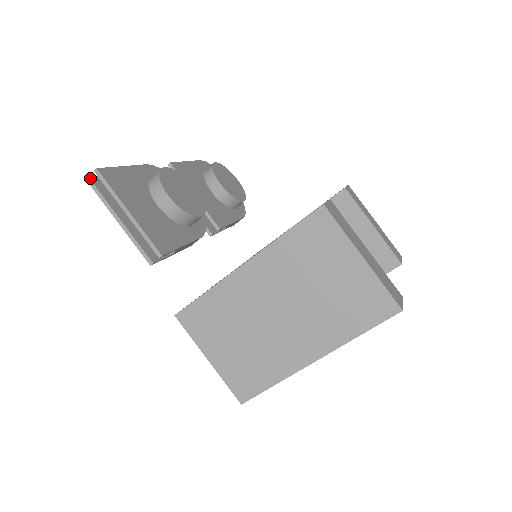
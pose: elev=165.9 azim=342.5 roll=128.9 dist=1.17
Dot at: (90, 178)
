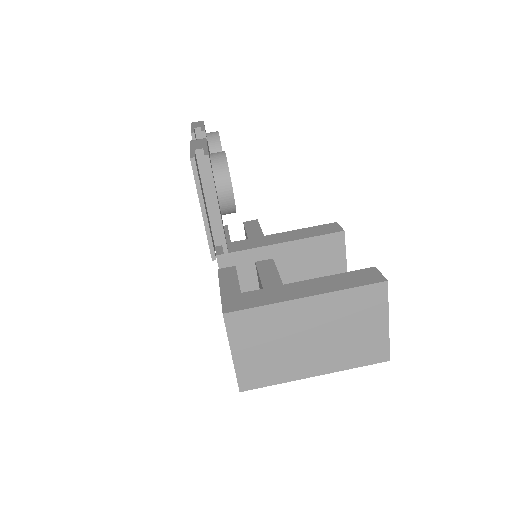
Dot at: (195, 159)
